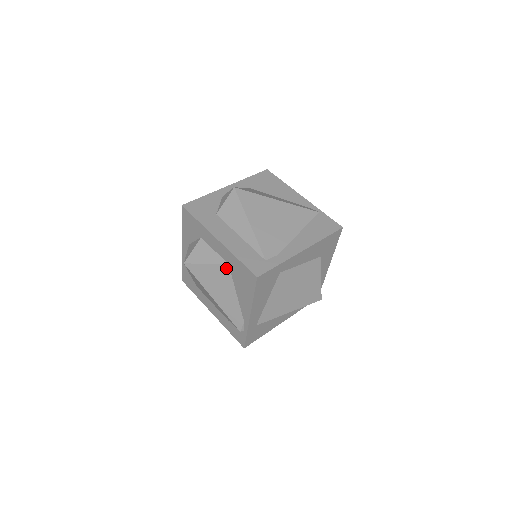
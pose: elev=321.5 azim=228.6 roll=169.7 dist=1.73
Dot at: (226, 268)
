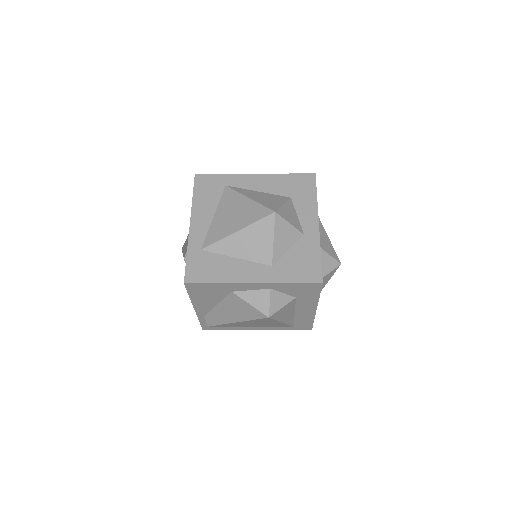
Dot at: occluded
